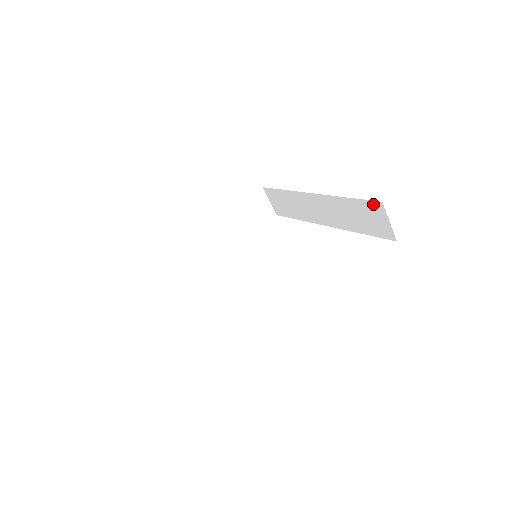
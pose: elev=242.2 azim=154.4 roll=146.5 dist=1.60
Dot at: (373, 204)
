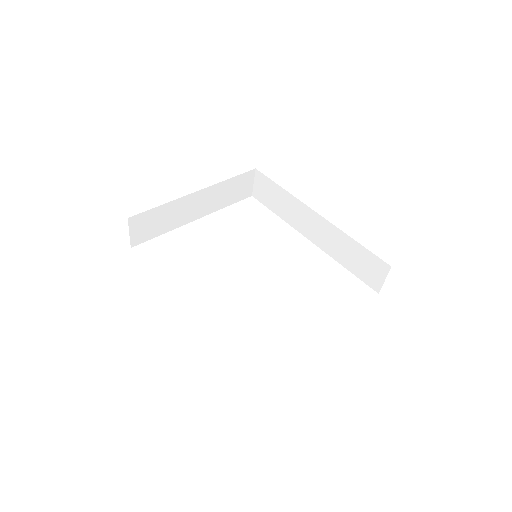
Dot at: (380, 262)
